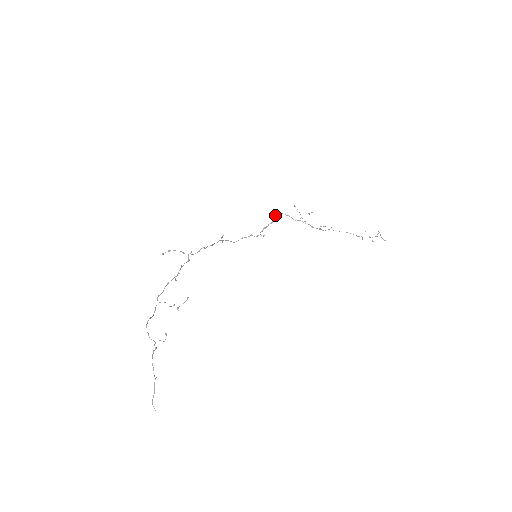
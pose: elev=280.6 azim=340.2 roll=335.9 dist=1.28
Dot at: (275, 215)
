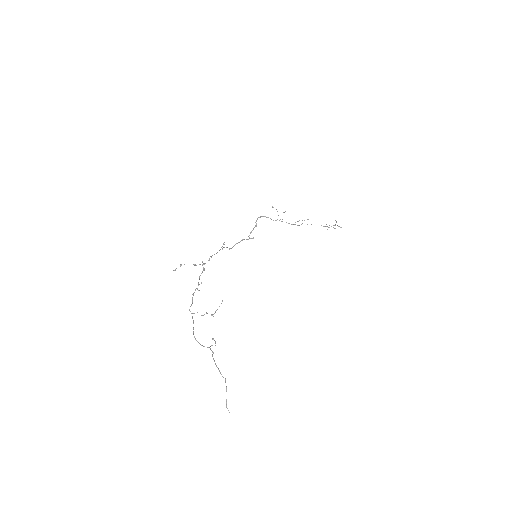
Dot at: occluded
